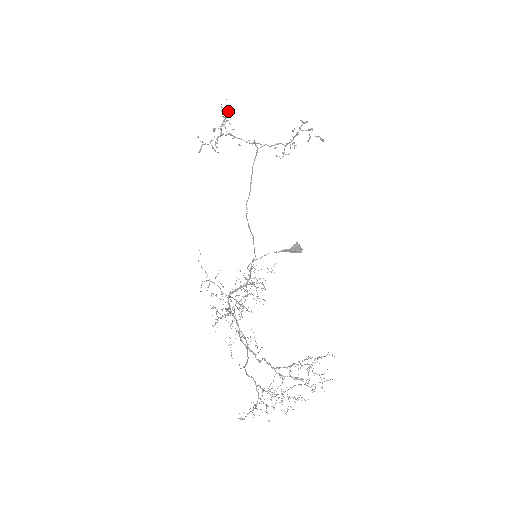
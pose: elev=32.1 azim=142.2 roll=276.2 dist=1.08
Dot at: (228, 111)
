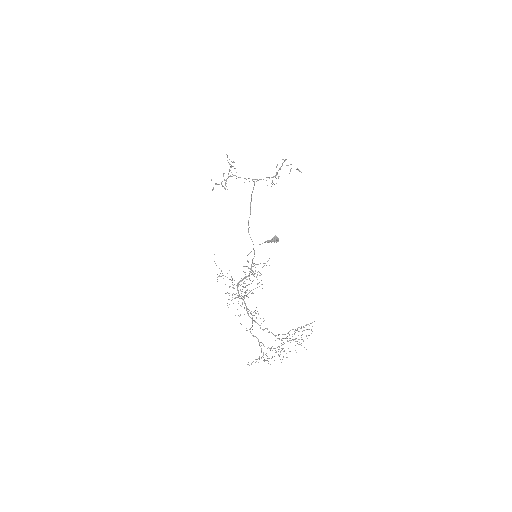
Dot at: occluded
